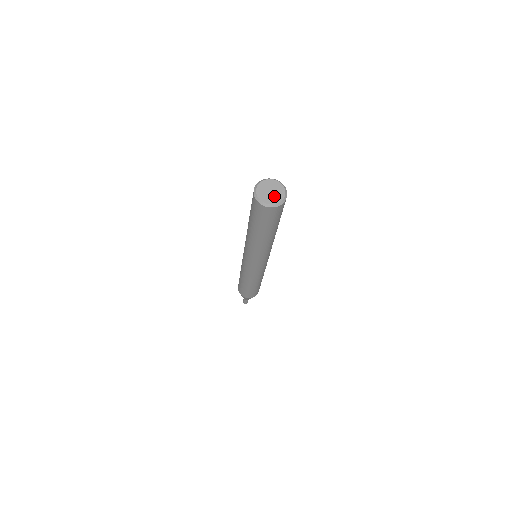
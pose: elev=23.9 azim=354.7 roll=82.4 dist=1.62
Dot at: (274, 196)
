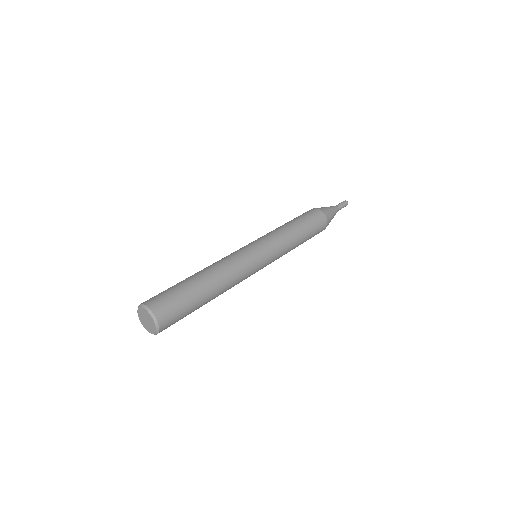
Dot at: (150, 325)
